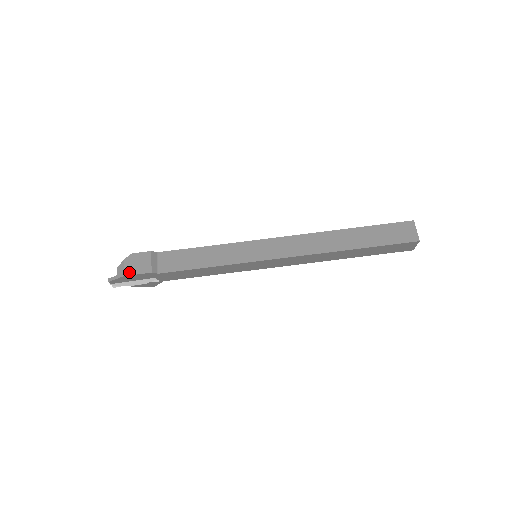
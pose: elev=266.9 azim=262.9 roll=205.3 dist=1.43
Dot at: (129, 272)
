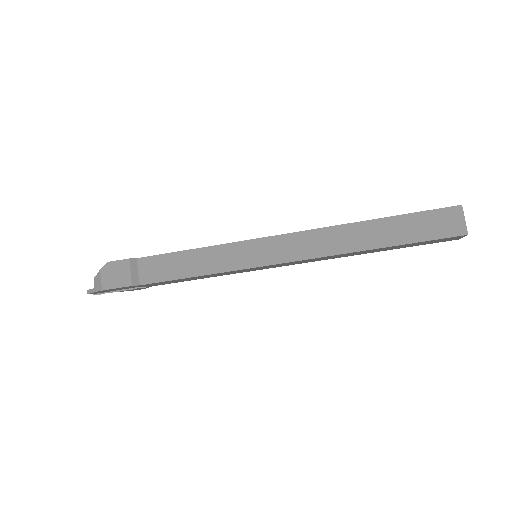
Dot at: (107, 286)
